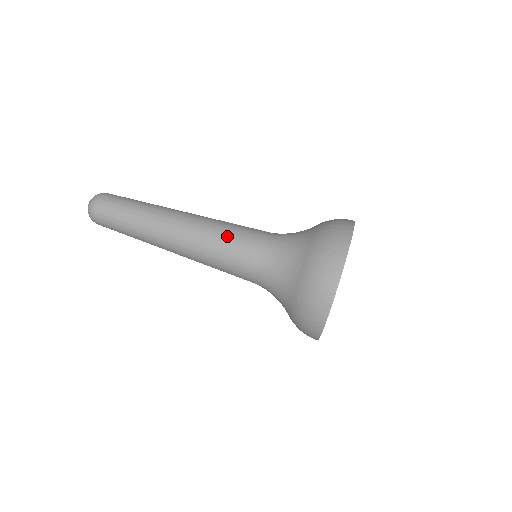
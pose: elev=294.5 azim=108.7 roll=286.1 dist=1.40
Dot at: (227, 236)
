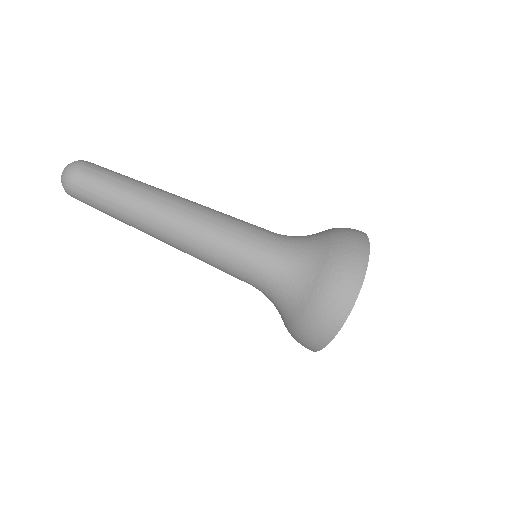
Dot at: (219, 262)
